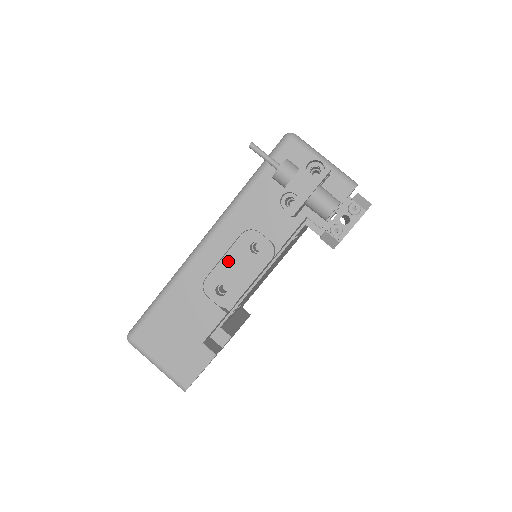
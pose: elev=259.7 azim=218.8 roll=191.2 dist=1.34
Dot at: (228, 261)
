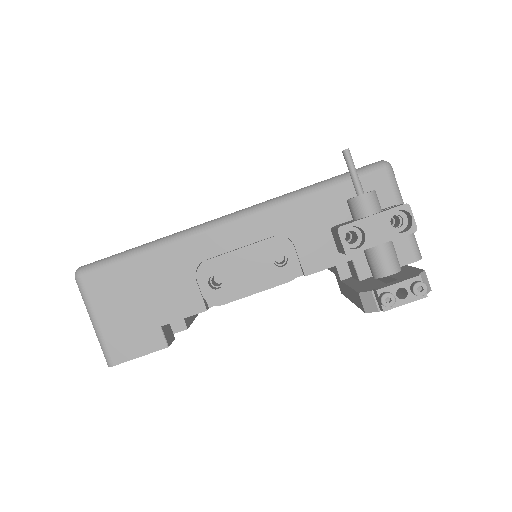
Dot at: (242, 256)
